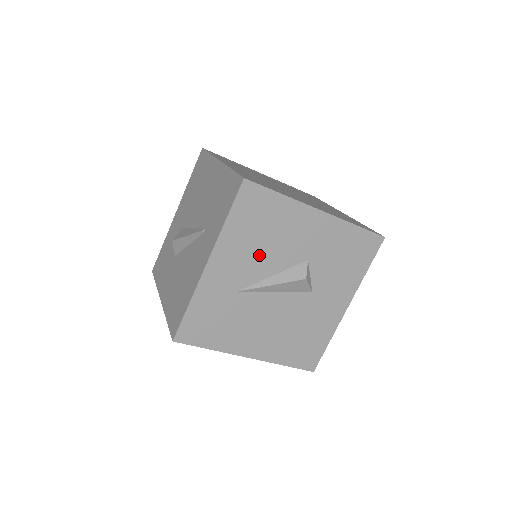
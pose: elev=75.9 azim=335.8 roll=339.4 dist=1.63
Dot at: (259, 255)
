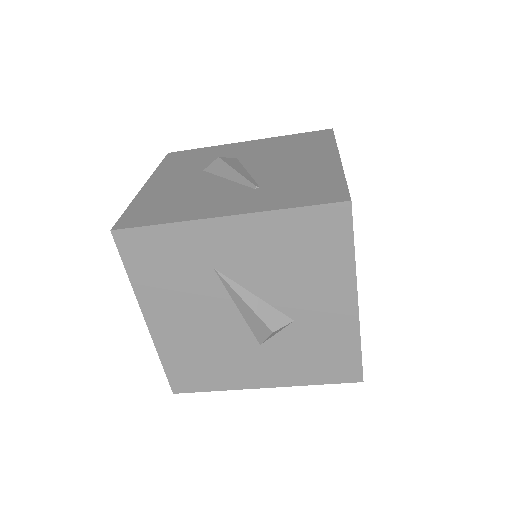
Dot at: (270, 267)
